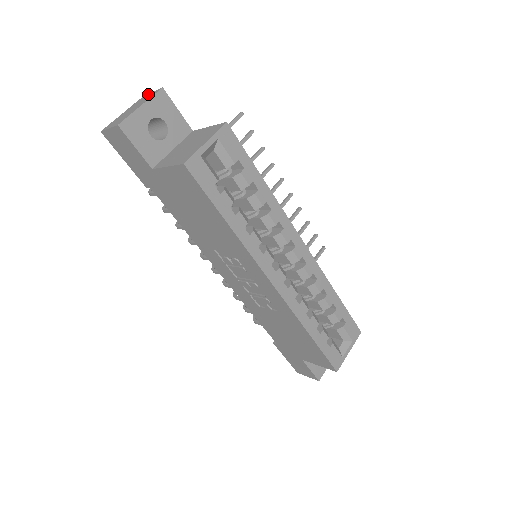
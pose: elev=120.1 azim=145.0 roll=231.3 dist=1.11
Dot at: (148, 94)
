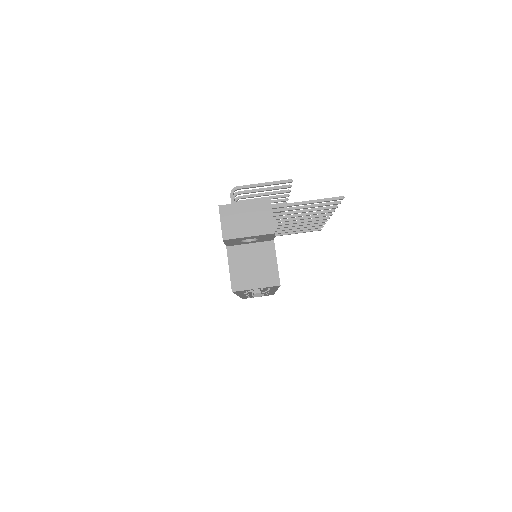
Dot at: (270, 211)
